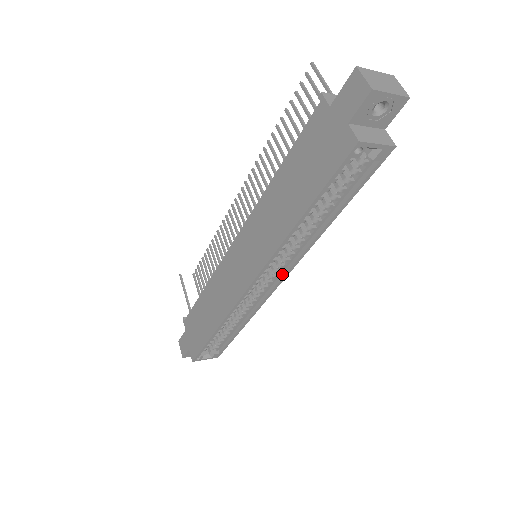
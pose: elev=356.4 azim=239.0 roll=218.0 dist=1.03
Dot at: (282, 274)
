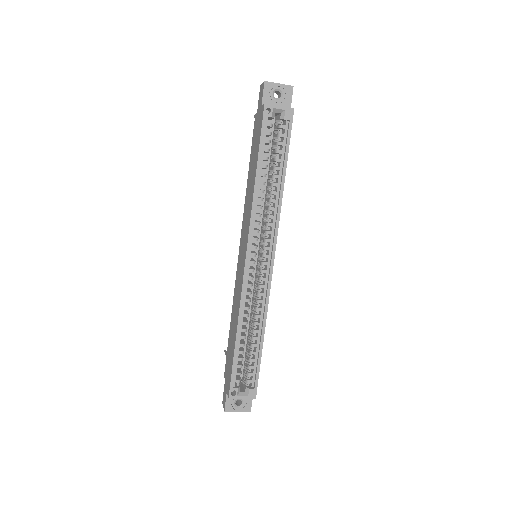
Dot at: (272, 251)
